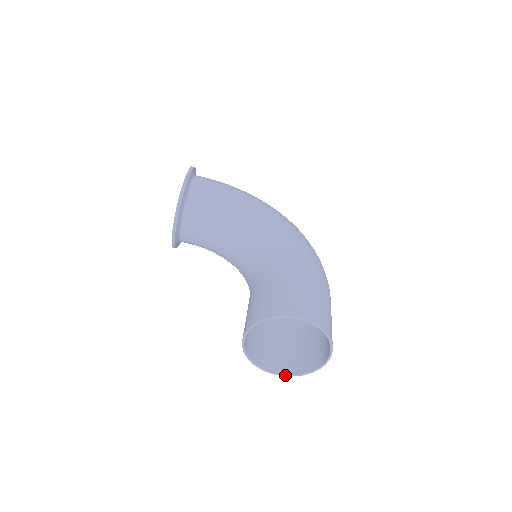
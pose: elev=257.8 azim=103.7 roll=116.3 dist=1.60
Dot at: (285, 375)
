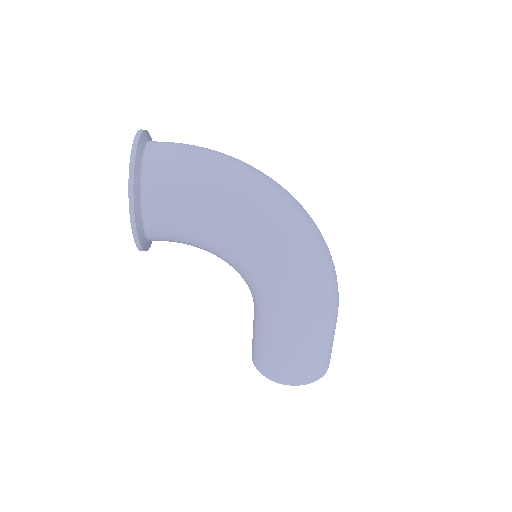
Dot at: occluded
